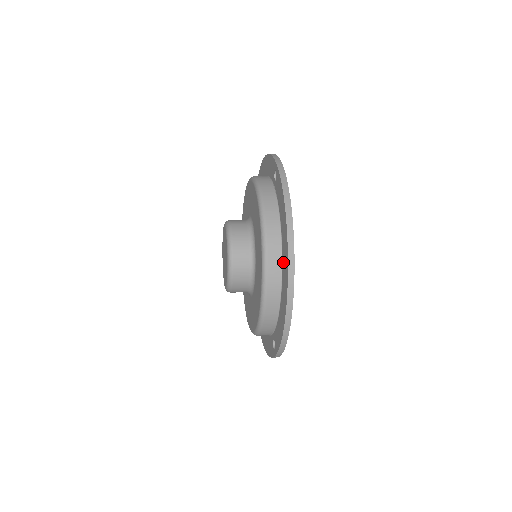
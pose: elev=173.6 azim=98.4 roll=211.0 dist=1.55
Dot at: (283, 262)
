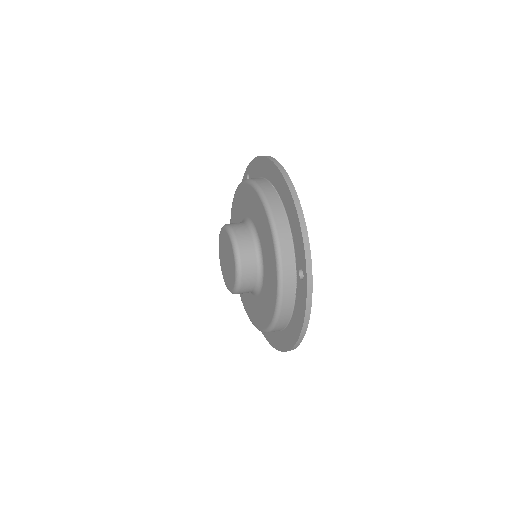
Dot at: (285, 333)
